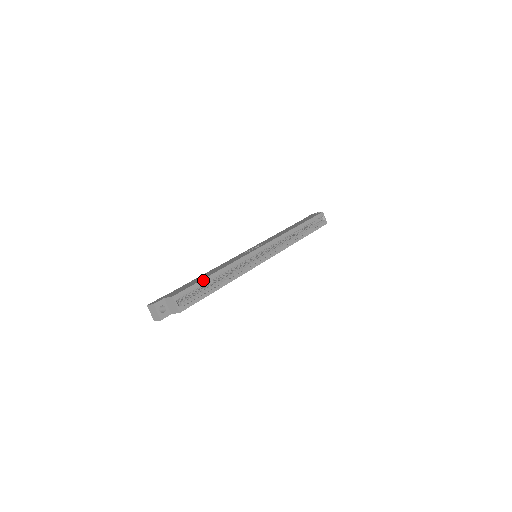
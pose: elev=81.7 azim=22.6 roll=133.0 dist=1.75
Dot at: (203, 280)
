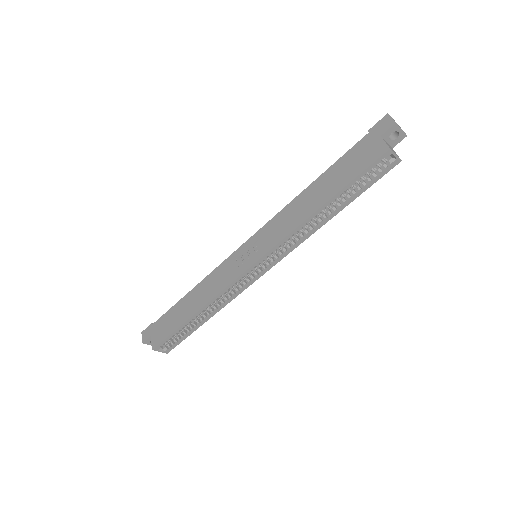
Dot at: (180, 327)
